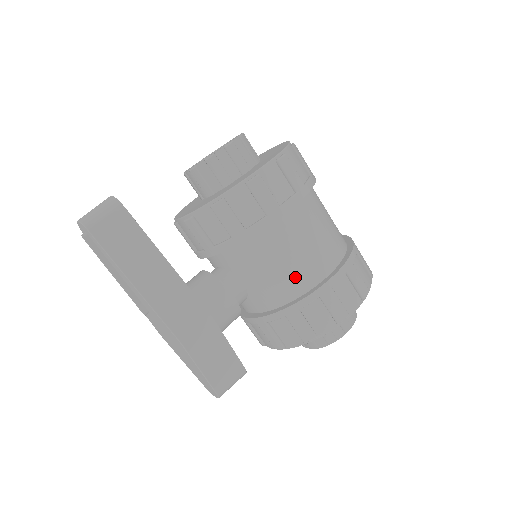
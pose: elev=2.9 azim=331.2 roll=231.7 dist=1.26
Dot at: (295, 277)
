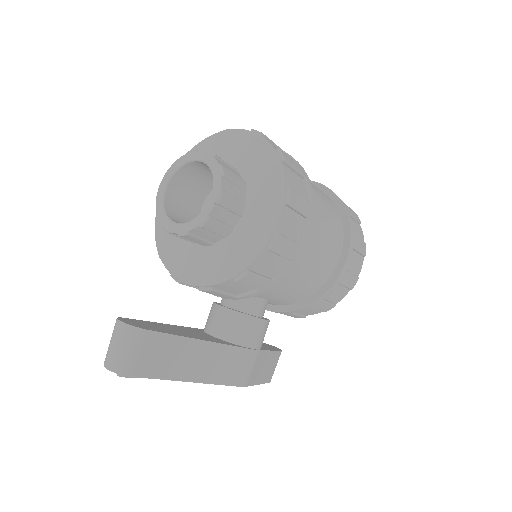
Dot at: (315, 280)
